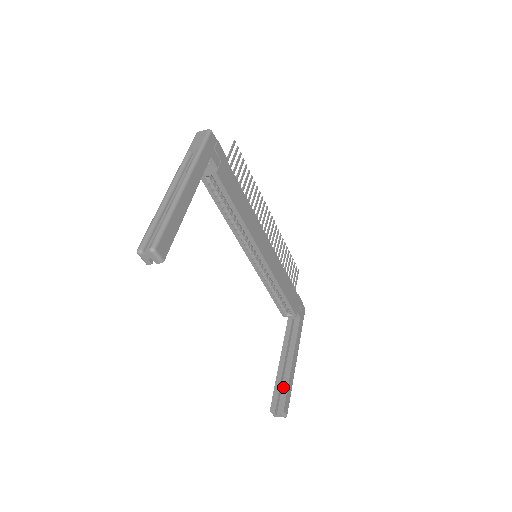
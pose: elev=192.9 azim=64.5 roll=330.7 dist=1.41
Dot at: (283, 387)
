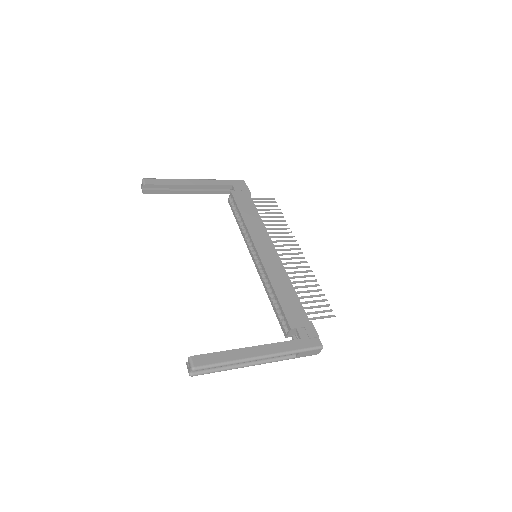
Dot at: (217, 354)
